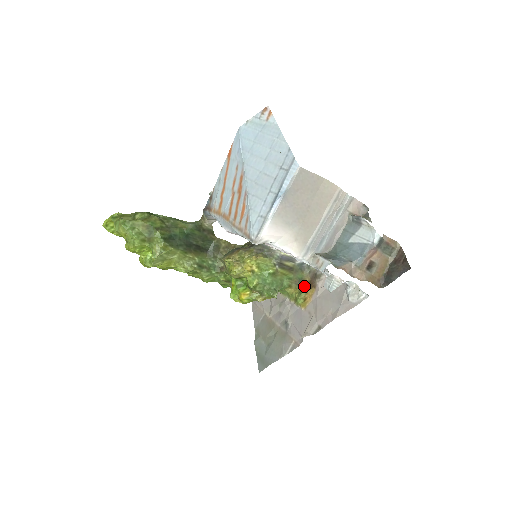
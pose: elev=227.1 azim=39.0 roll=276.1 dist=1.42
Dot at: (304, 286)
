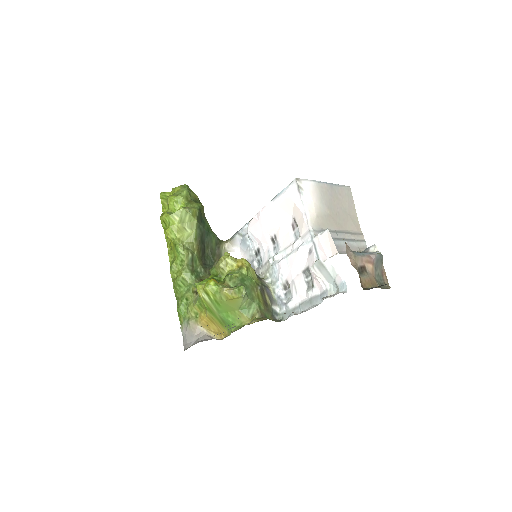
Dot at: occluded
